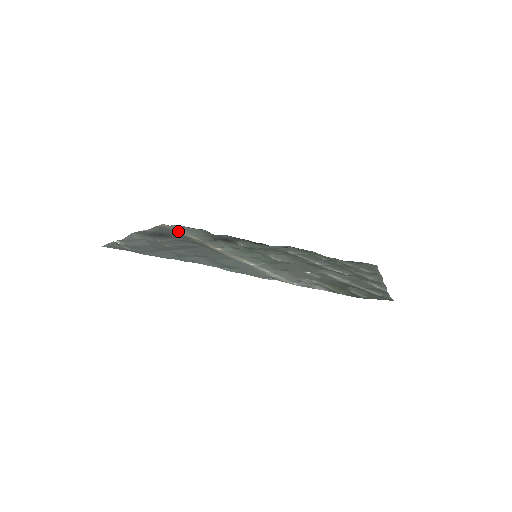
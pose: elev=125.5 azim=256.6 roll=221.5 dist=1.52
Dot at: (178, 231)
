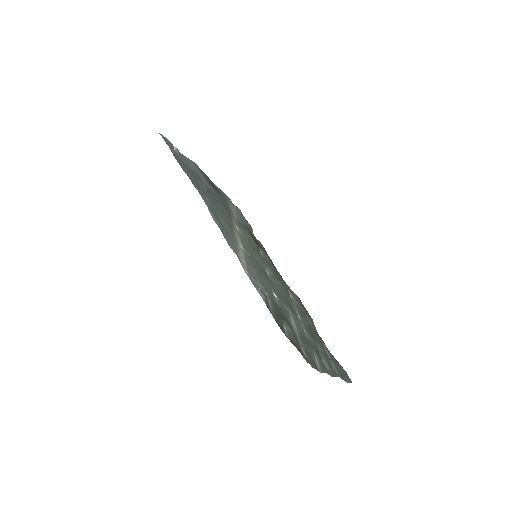
Dot at: (231, 205)
